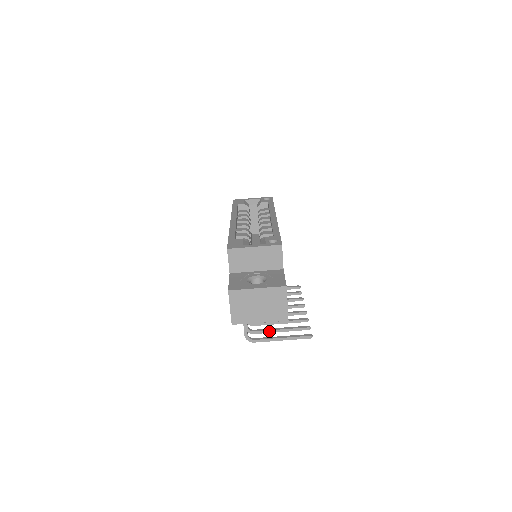
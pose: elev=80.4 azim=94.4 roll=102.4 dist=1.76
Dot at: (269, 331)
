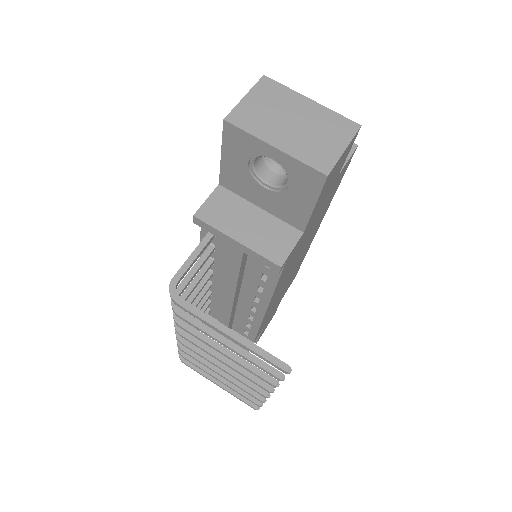
Dot at: (208, 329)
